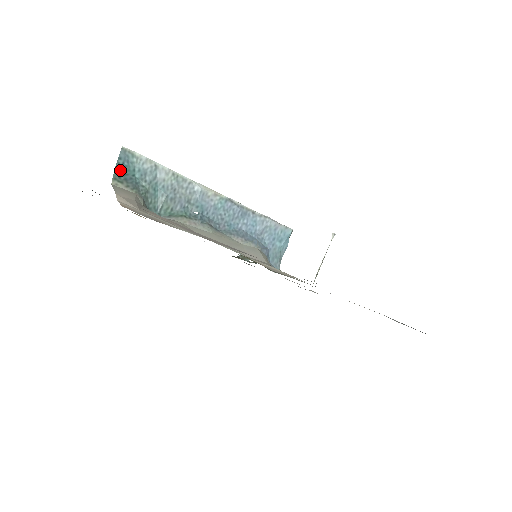
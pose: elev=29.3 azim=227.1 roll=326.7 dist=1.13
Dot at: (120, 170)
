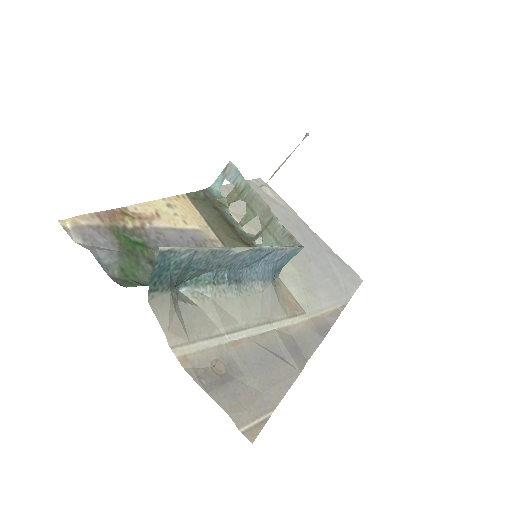
Dot at: (155, 275)
